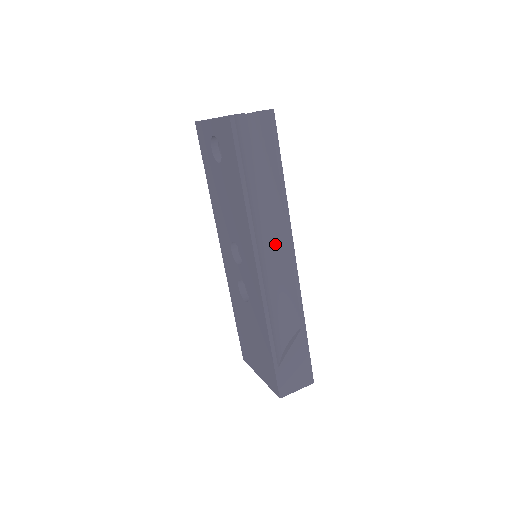
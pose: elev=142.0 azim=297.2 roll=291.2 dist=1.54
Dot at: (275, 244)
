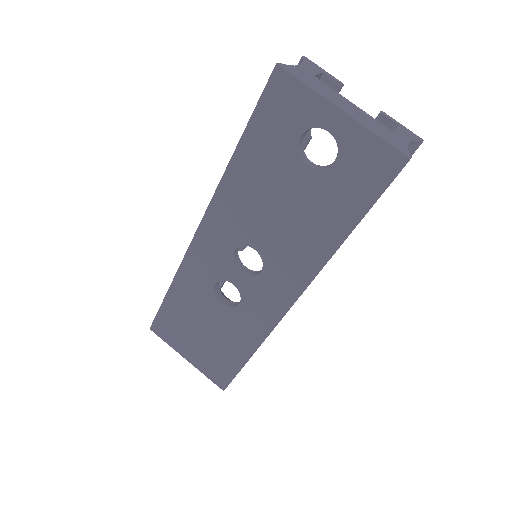
Dot at: occluded
